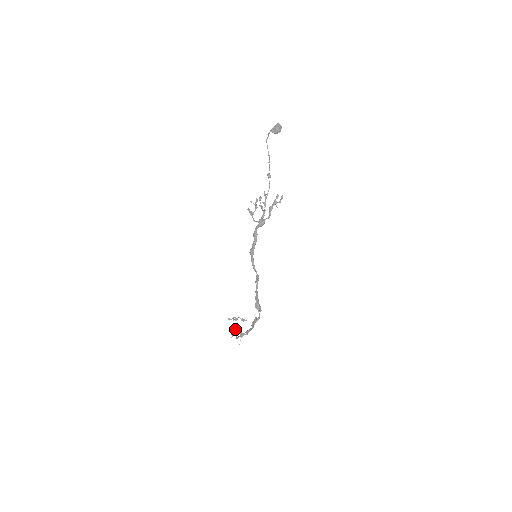
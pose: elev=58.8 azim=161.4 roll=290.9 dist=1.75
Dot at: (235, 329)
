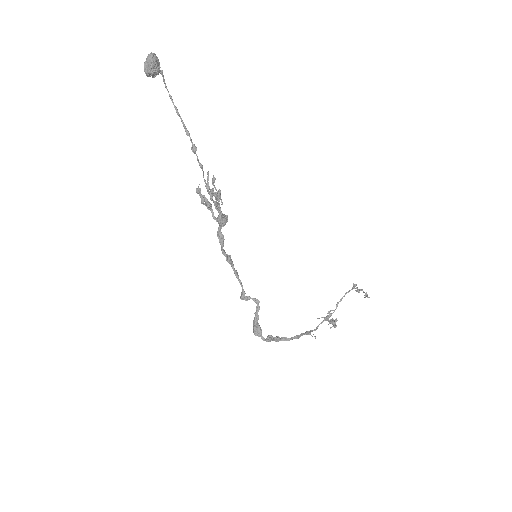
Dot at: (328, 312)
